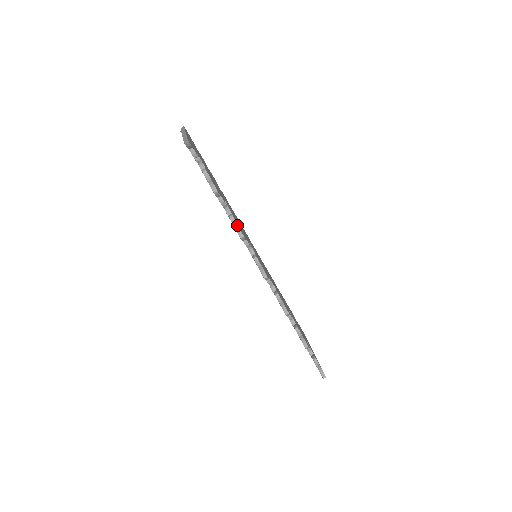
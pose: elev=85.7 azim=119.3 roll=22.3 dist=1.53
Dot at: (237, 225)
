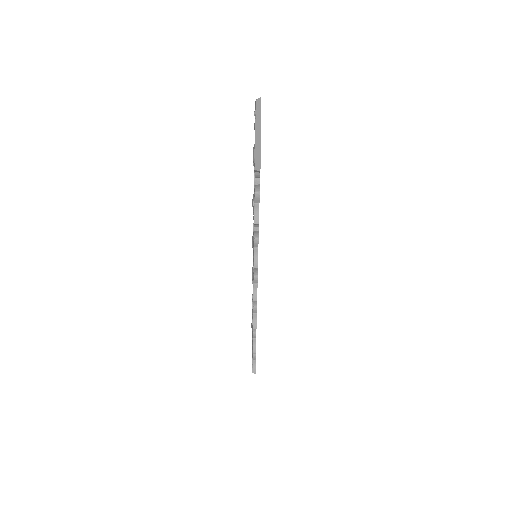
Dot at: (257, 249)
